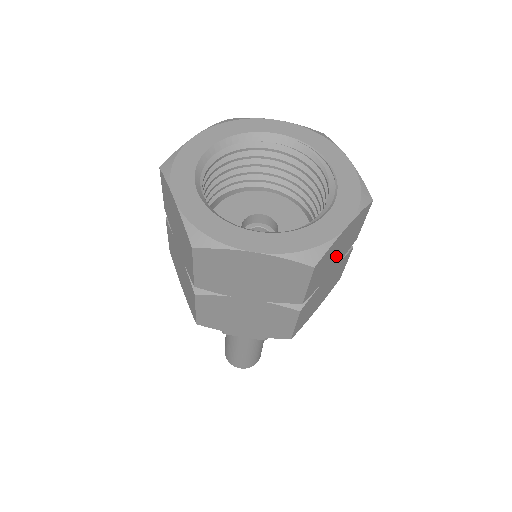
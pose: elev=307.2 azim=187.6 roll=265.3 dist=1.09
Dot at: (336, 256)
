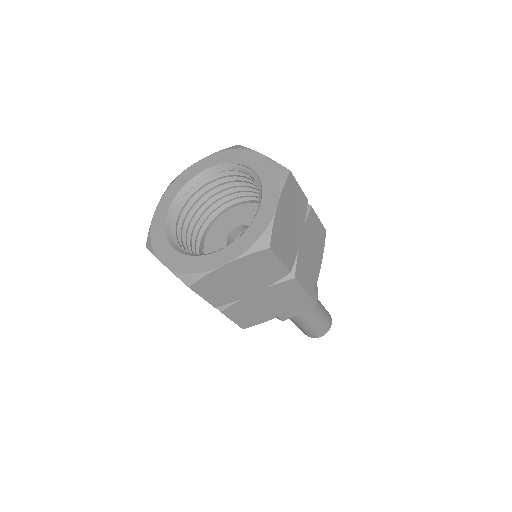
Dot at: (292, 225)
